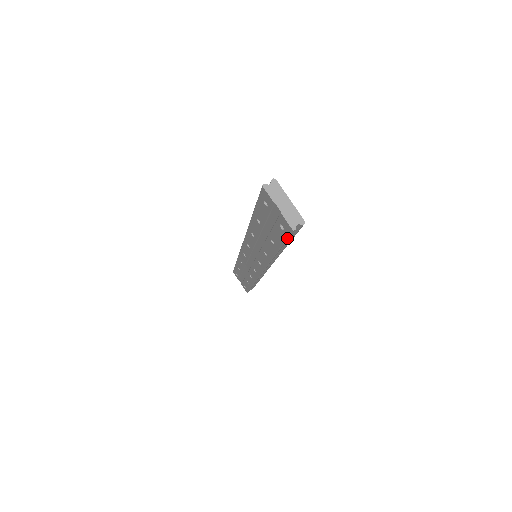
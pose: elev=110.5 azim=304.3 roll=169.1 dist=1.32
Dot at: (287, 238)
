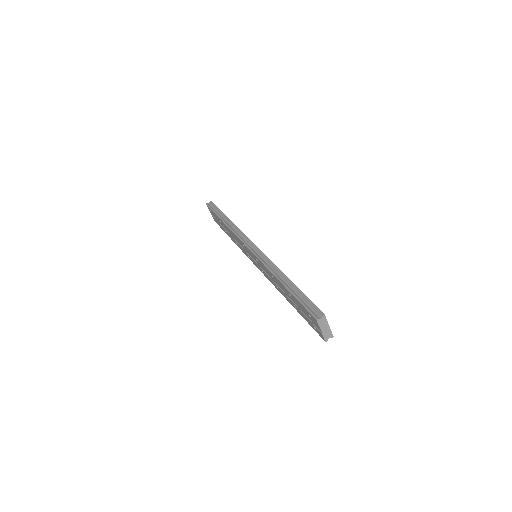
Dot at: (315, 330)
